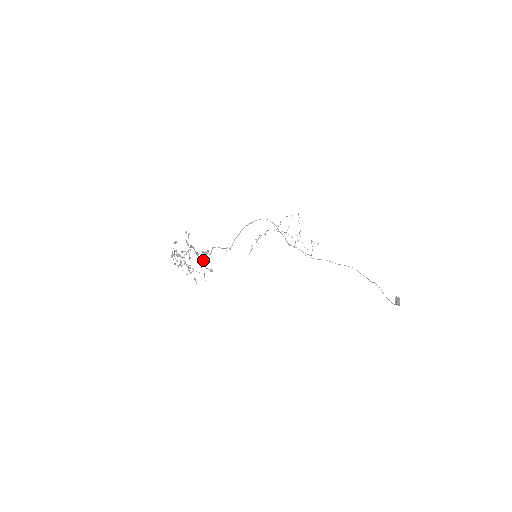
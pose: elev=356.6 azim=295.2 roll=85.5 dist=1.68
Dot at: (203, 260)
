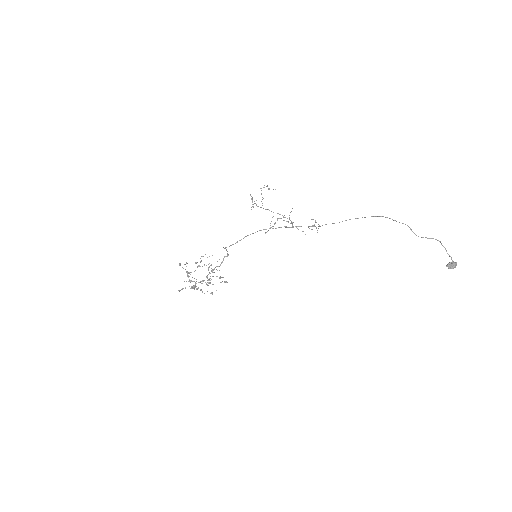
Dot at: occluded
